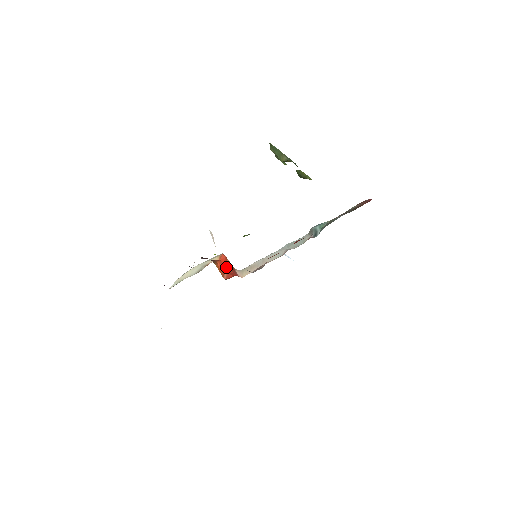
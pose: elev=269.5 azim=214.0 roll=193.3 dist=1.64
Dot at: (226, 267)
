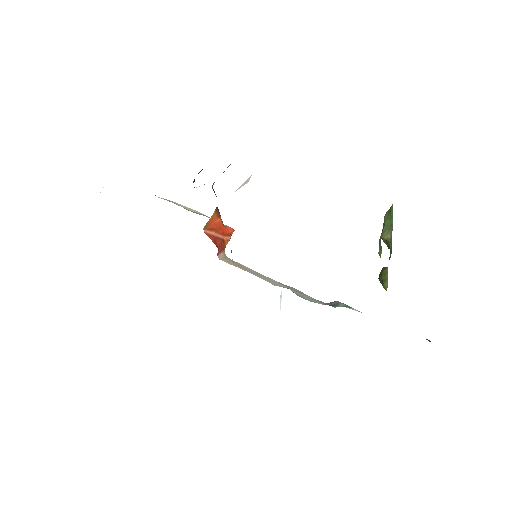
Dot at: (220, 234)
